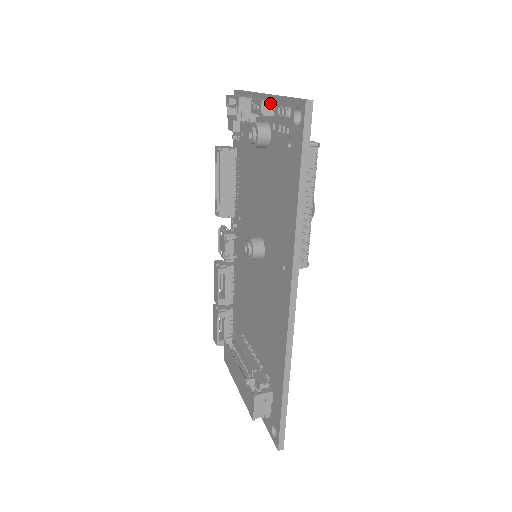
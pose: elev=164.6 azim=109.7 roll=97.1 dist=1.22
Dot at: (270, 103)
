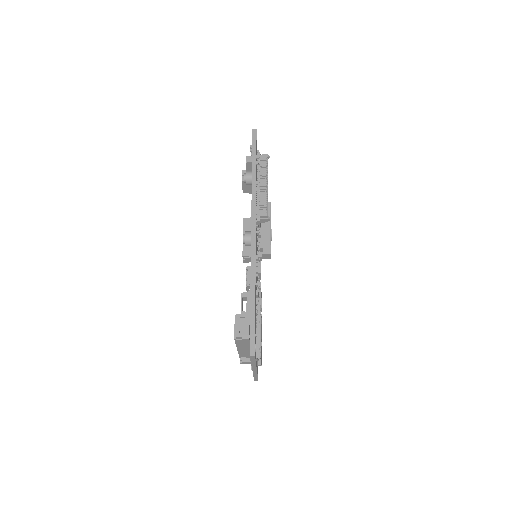
Dot at: (251, 157)
